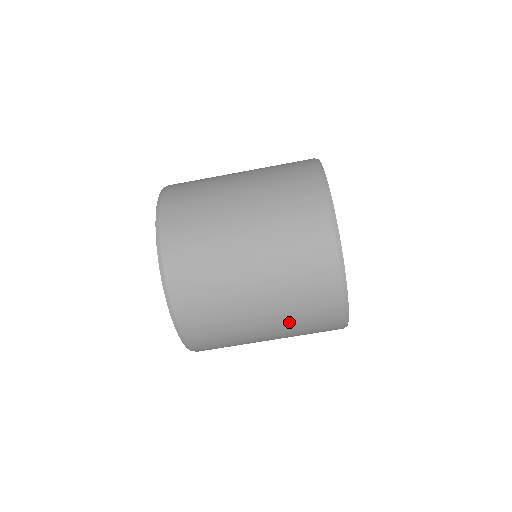
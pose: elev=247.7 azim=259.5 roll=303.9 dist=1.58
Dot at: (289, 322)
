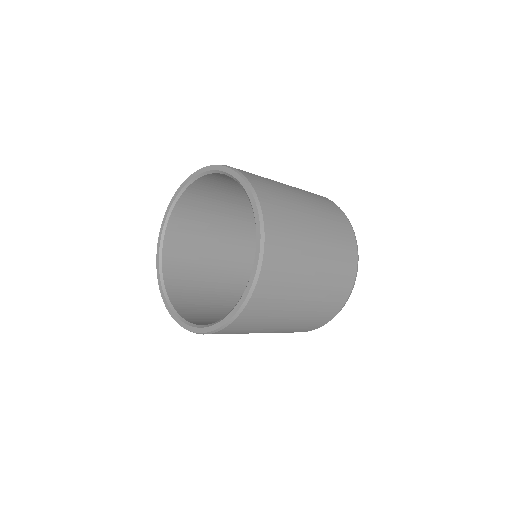
Dot at: occluded
